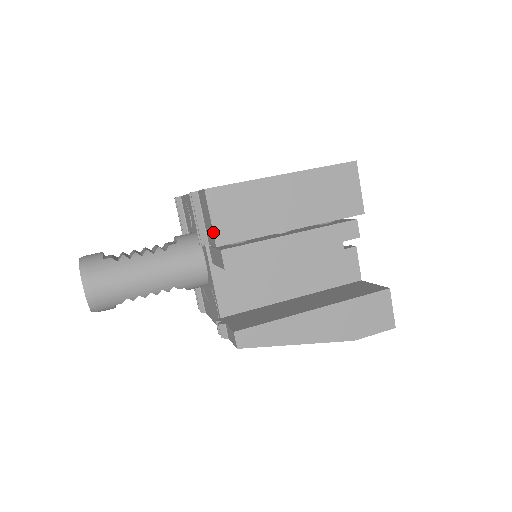
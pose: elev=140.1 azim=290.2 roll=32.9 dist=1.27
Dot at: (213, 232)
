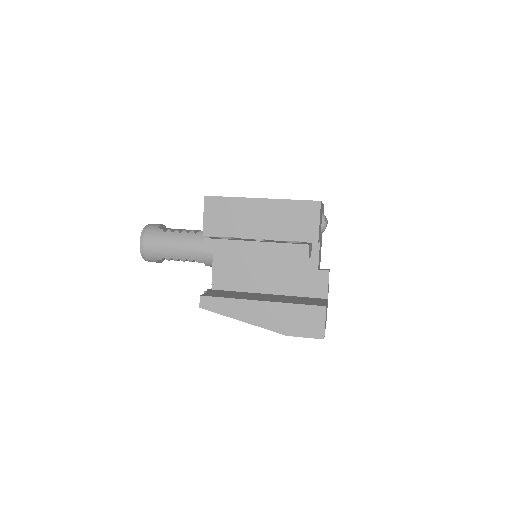
Dot at: (203, 225)
